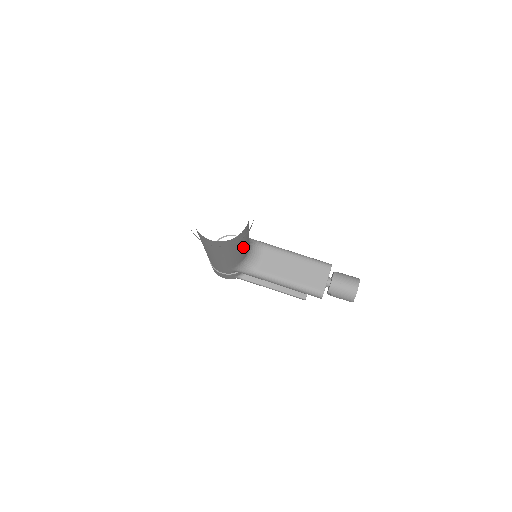
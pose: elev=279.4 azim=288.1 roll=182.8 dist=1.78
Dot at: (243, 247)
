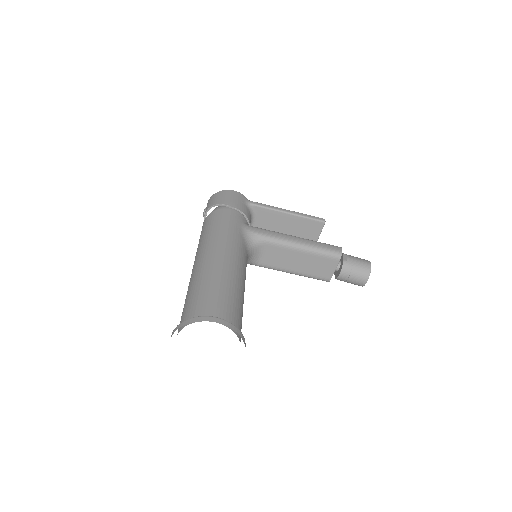
Dot at: occluded
